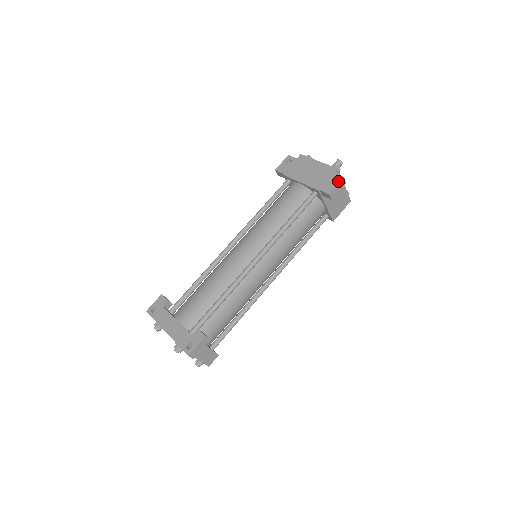
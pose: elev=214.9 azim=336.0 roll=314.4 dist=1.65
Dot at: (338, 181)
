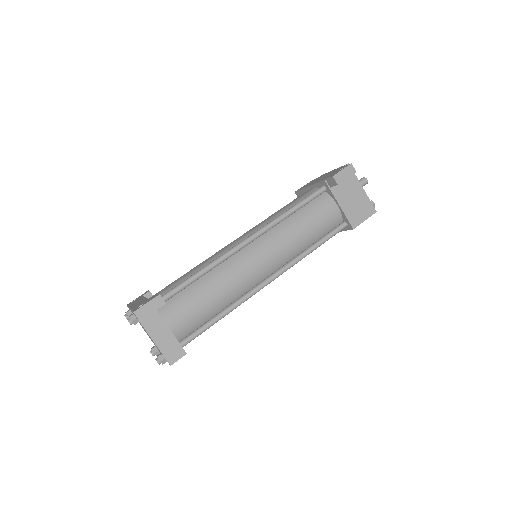
Dot at: (345, 167)
